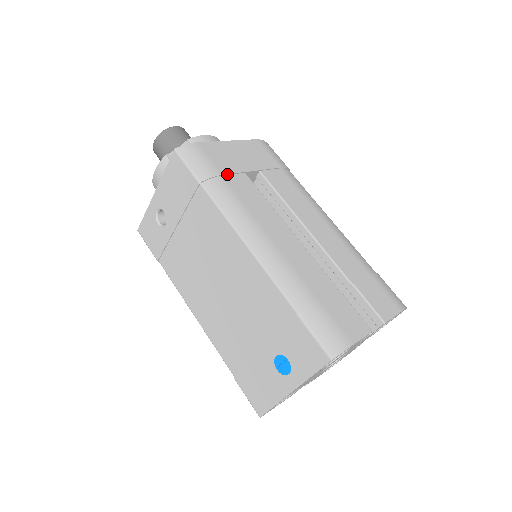
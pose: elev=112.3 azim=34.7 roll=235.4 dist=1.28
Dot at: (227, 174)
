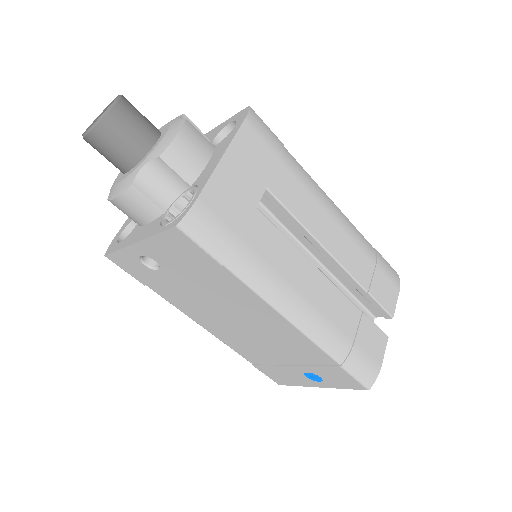
Dot at: (244, 231)
